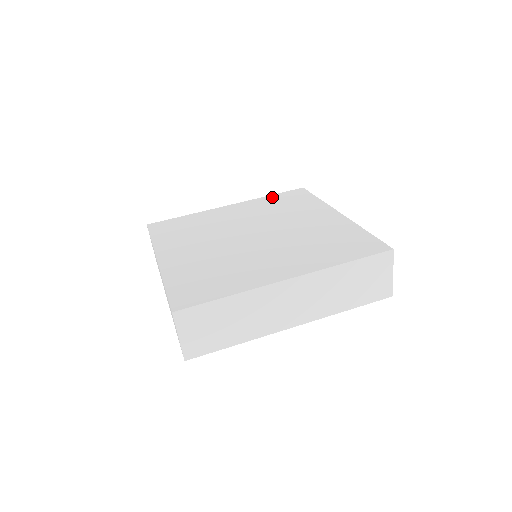
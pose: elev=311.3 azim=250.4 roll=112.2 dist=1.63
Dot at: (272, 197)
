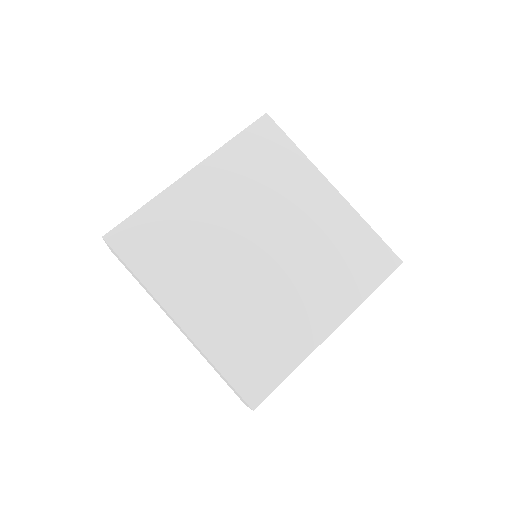
Dot at: (239, 145)
